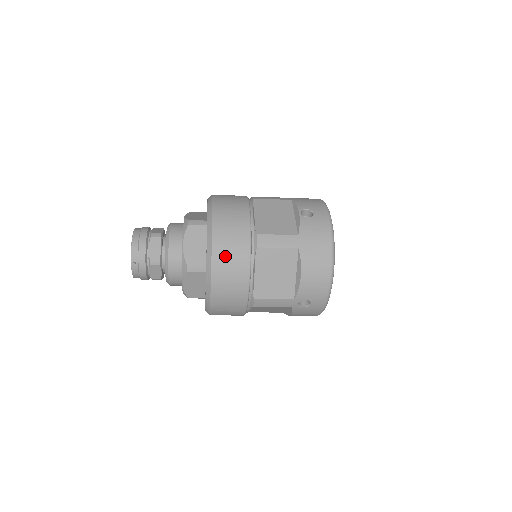
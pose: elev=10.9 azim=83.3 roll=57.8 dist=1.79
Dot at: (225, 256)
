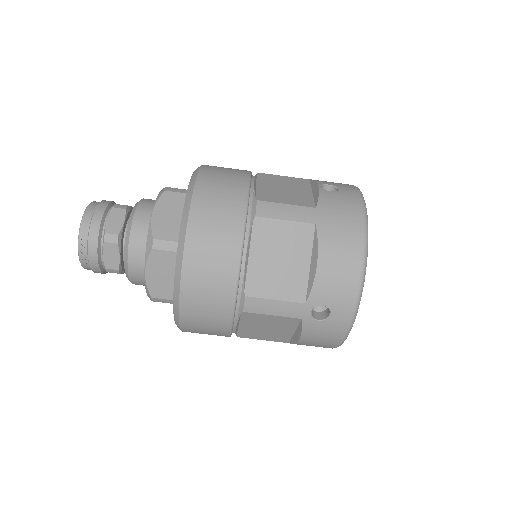
Dot at: (207, 223)
